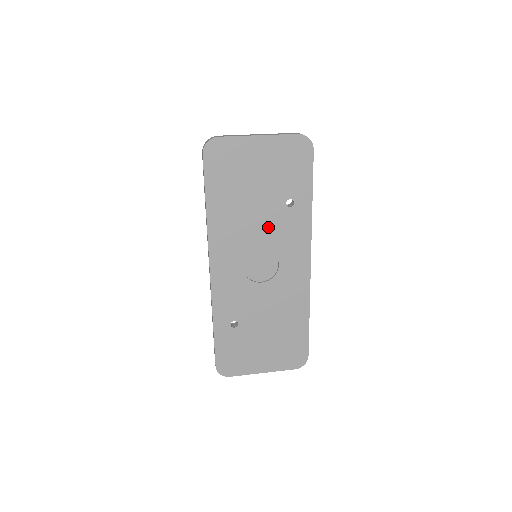
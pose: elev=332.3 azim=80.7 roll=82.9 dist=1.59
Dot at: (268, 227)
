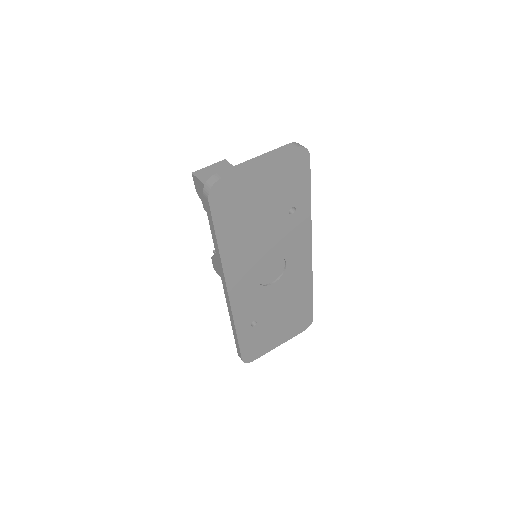
Dot at: (275, 238)
